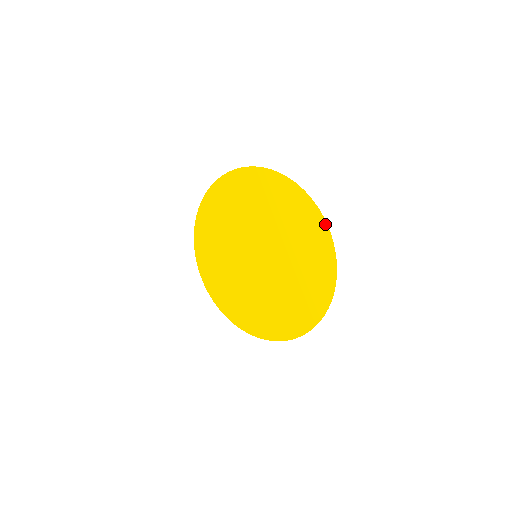
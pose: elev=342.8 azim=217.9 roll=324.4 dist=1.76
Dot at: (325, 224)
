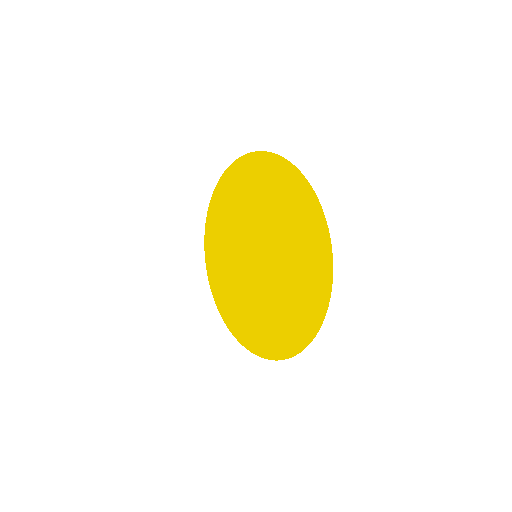
Dot at: (317, 202)
